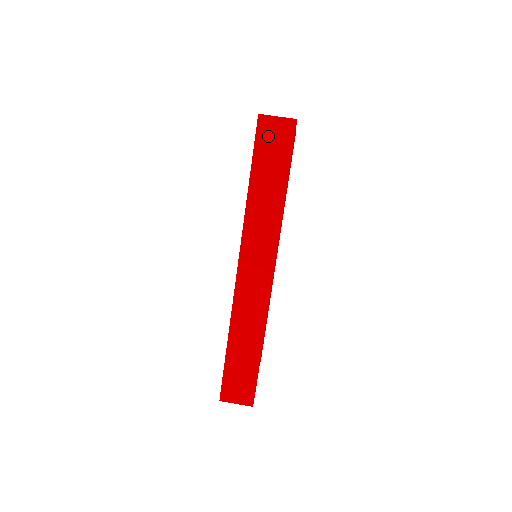
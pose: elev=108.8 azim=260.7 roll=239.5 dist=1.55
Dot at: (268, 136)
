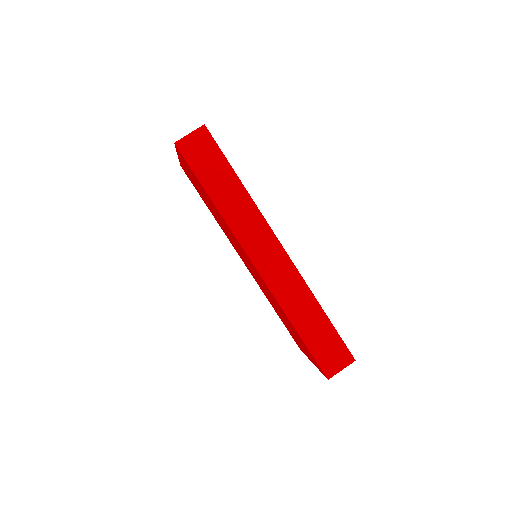
Dot at: (194, 152)
